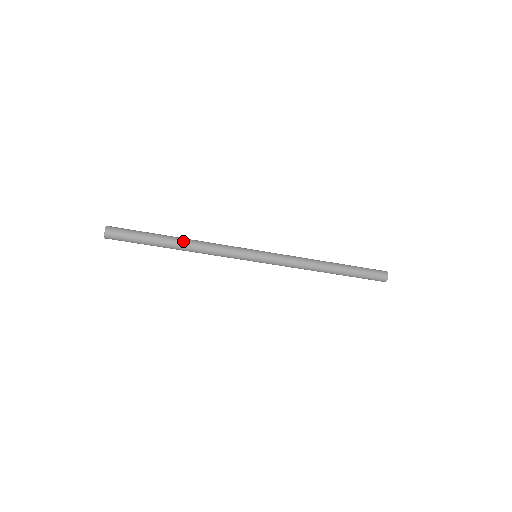
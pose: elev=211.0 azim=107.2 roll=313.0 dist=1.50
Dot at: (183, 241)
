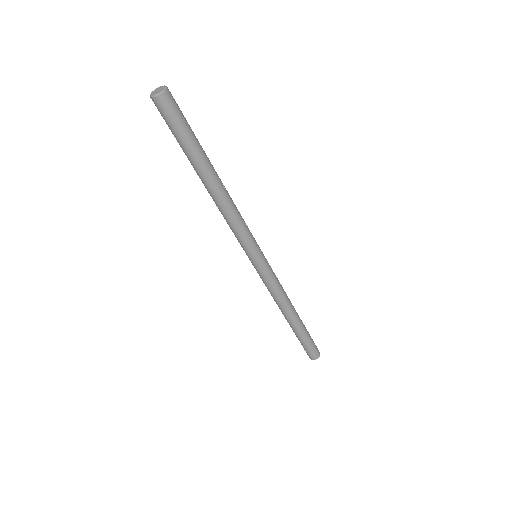
Dot at: (220, 179)
